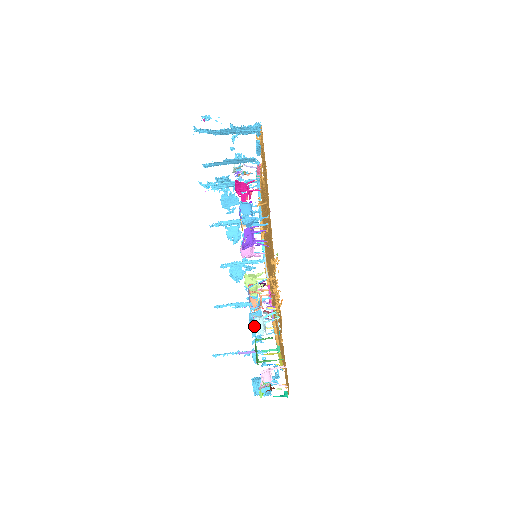
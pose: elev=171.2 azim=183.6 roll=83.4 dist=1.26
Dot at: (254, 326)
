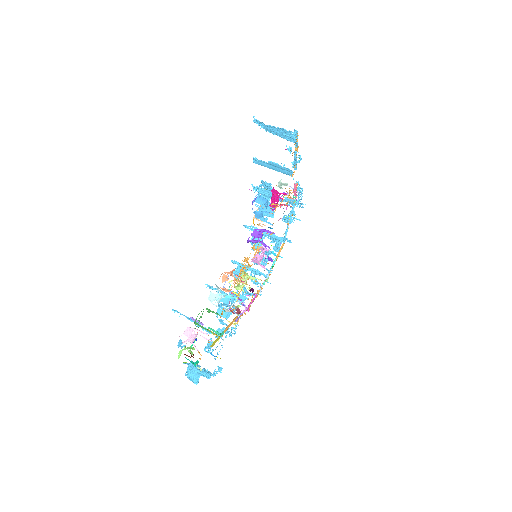
Dot at: occluded
